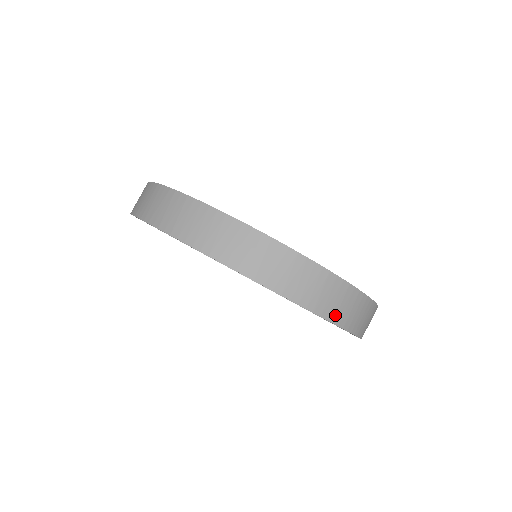
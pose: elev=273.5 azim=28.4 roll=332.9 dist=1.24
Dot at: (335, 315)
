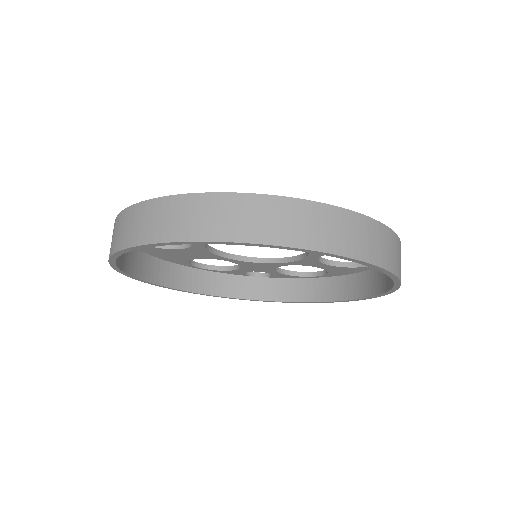
Dot at: occluded
